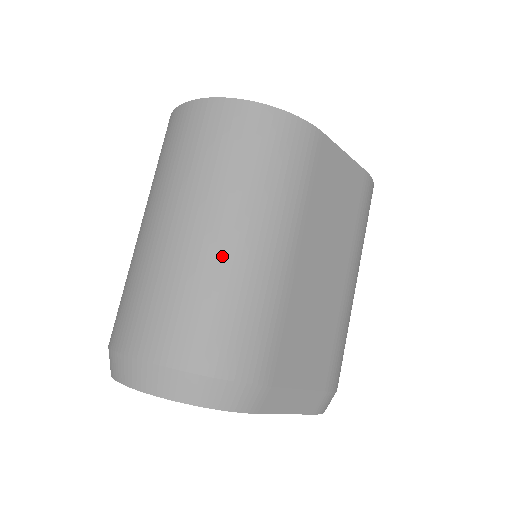
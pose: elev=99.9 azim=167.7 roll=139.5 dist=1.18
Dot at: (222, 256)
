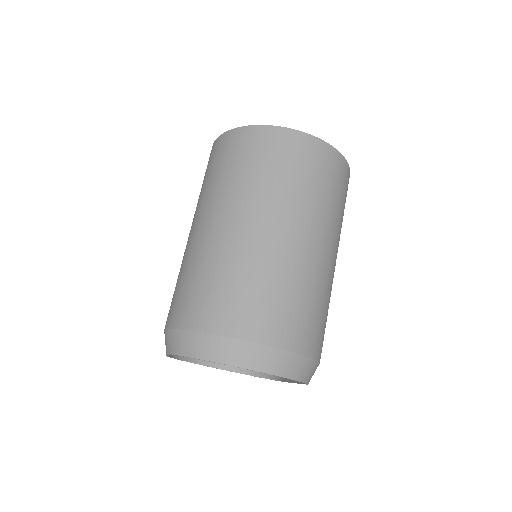
Dot at: (325, 269)
